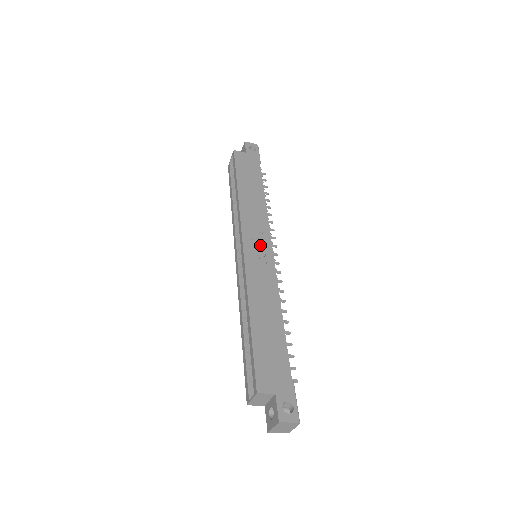
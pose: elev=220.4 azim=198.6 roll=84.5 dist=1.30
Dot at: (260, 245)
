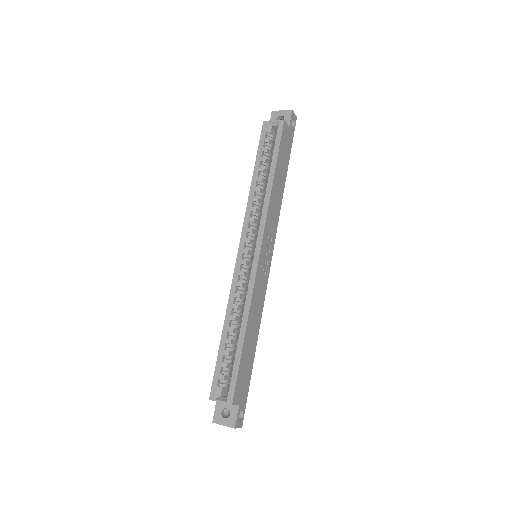
Dot at: (268, 253)
